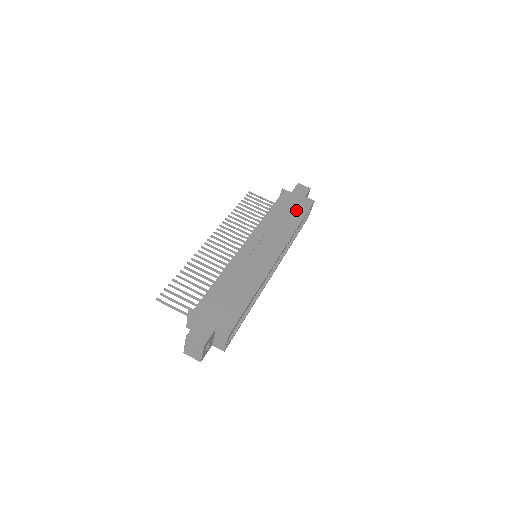
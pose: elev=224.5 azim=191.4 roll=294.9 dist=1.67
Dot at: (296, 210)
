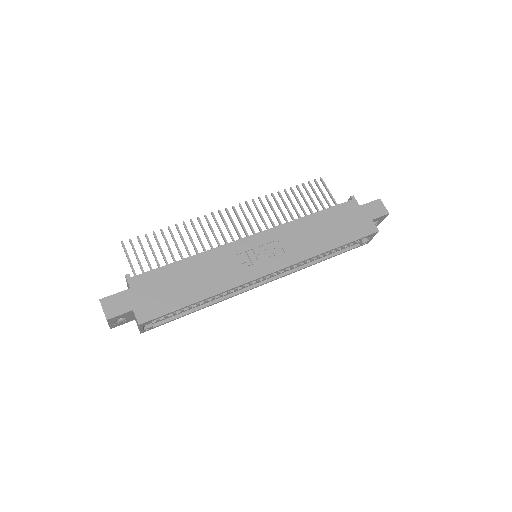
Dot at: (344, 230)
